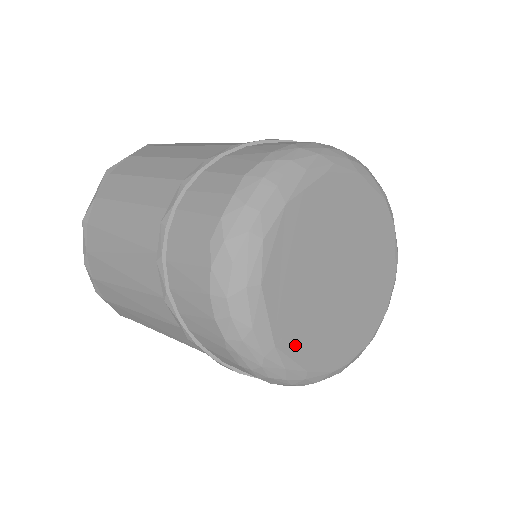
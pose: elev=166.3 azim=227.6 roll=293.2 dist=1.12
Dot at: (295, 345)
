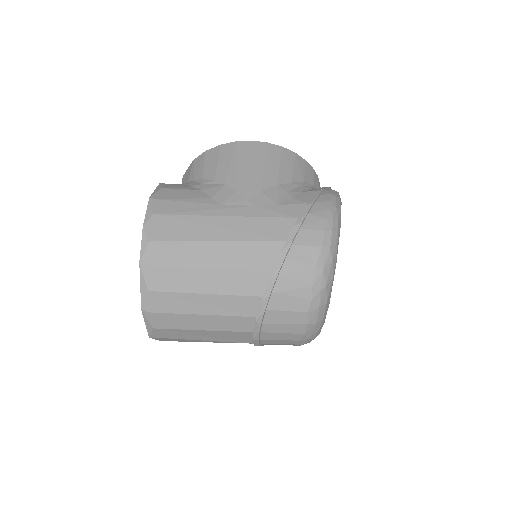
Dot at: occluded
